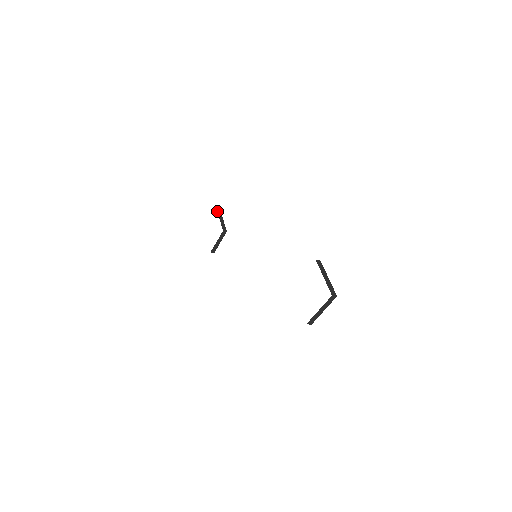
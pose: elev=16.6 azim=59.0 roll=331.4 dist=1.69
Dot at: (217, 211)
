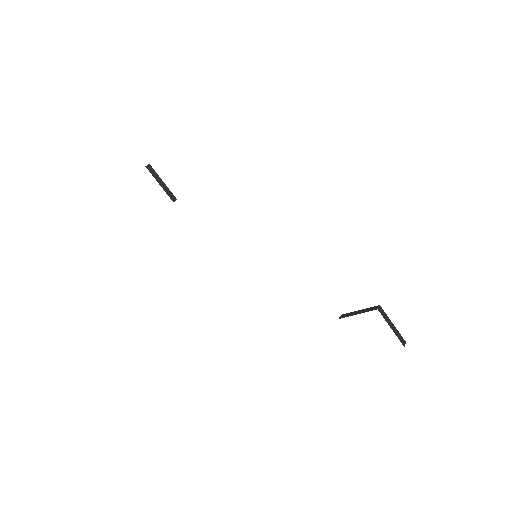
Dot at: occluded
